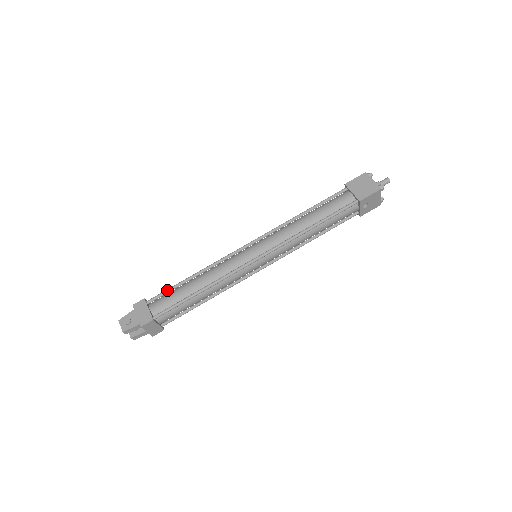
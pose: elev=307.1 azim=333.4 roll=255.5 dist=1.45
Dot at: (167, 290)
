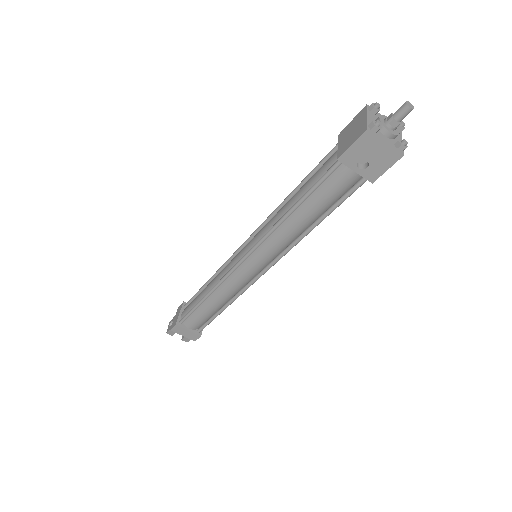
Dot at: (195, 294)
